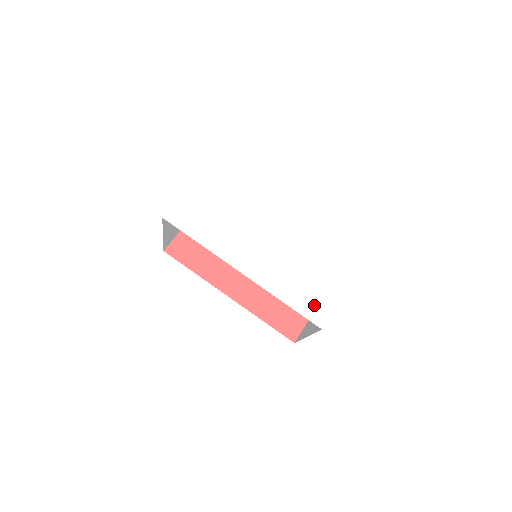
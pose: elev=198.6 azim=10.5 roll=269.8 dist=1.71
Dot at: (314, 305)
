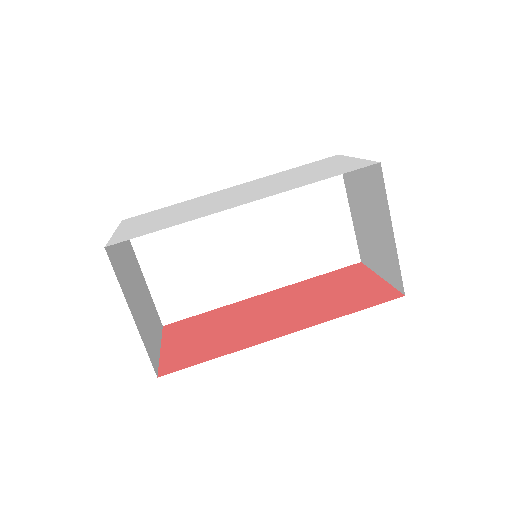
Dot at: (346, 168)
